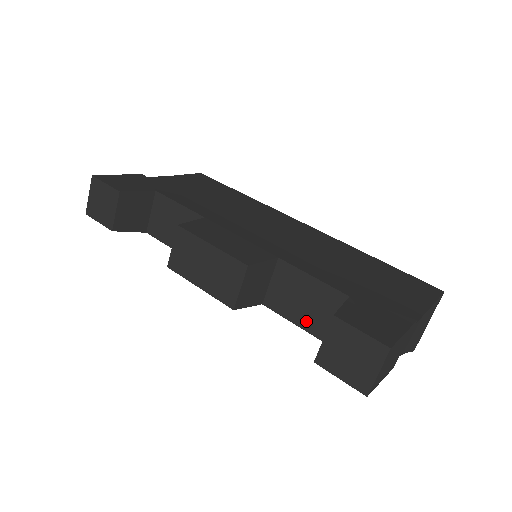
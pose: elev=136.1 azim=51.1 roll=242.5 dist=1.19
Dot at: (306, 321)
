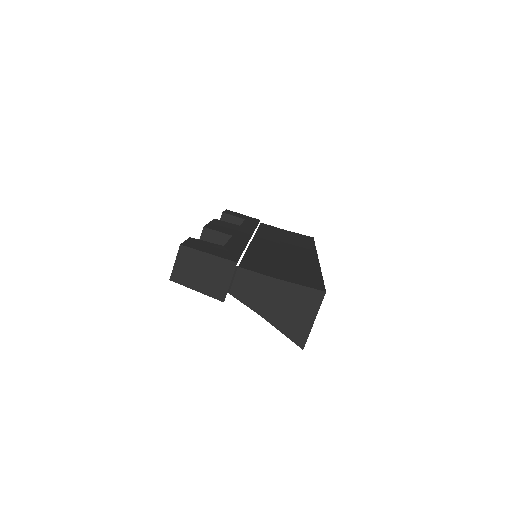
Dot at: occluded
